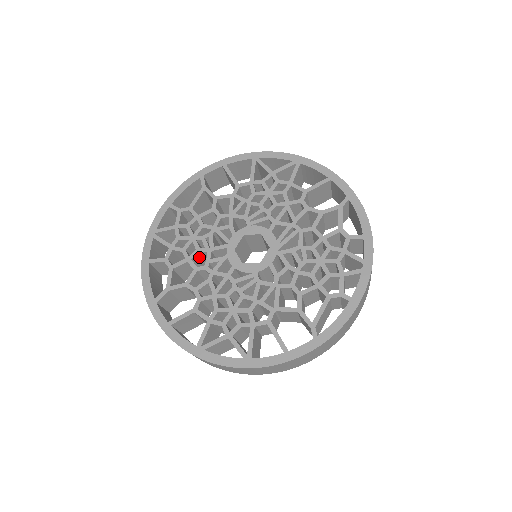
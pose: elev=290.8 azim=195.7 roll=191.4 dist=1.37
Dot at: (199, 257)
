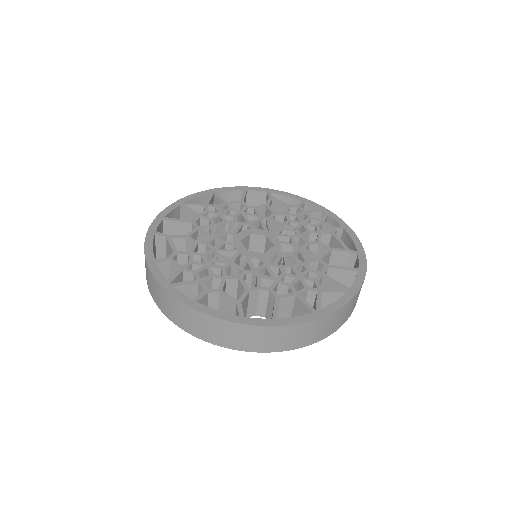
Dot at: occluded
